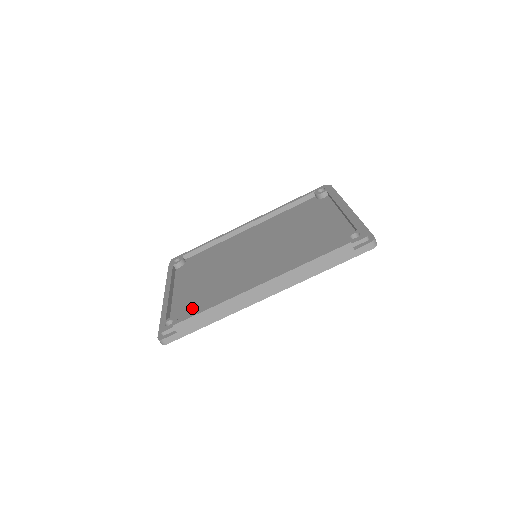
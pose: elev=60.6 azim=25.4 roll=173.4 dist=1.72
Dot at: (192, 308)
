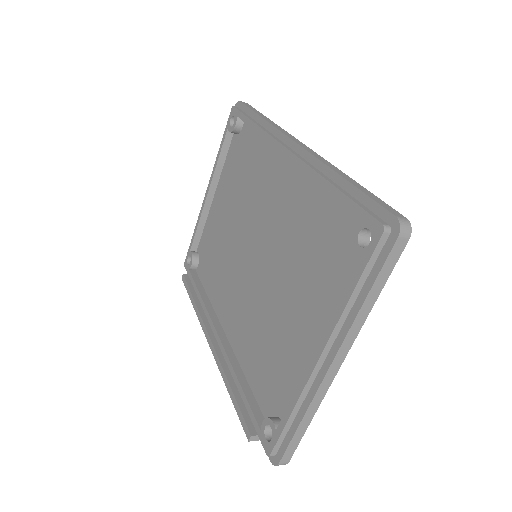
Dot at: (206, 257)
